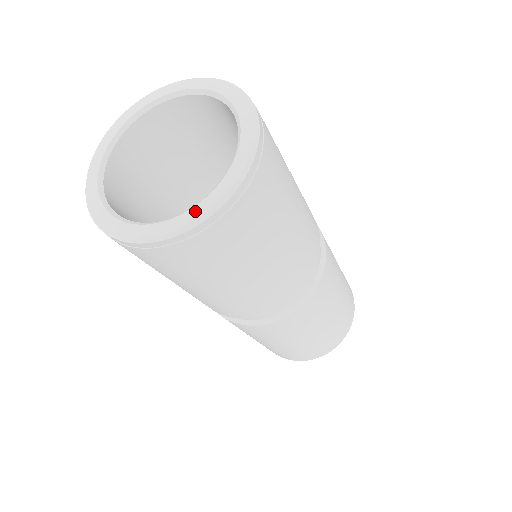
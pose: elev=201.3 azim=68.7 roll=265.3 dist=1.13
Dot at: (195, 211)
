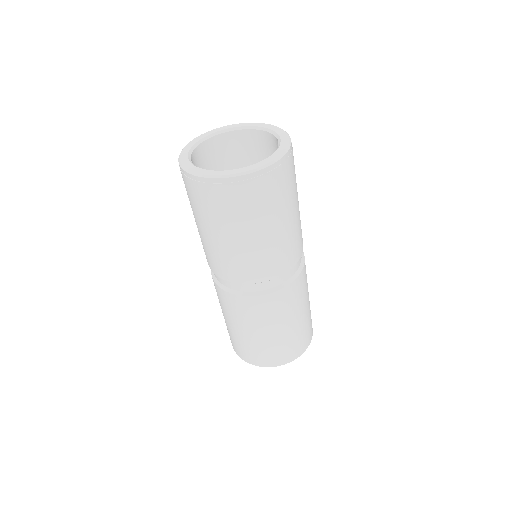
Dot at: (242, 169)
